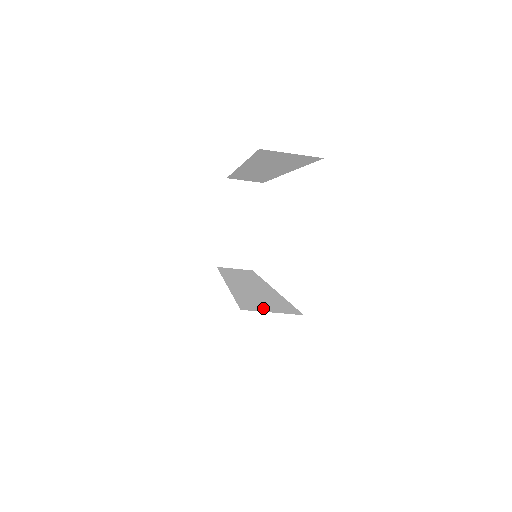
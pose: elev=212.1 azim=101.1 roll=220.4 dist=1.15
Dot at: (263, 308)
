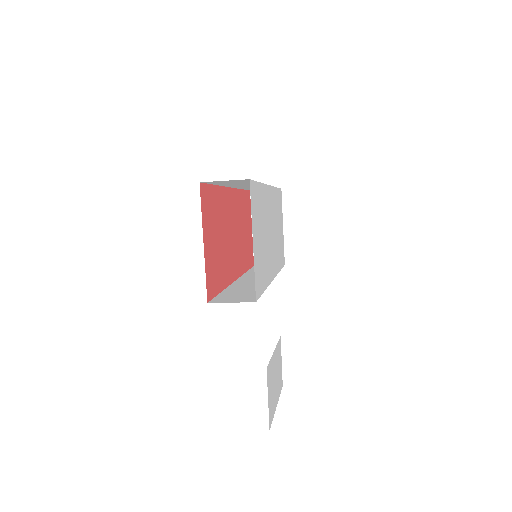
Dot at: (229, 300)
